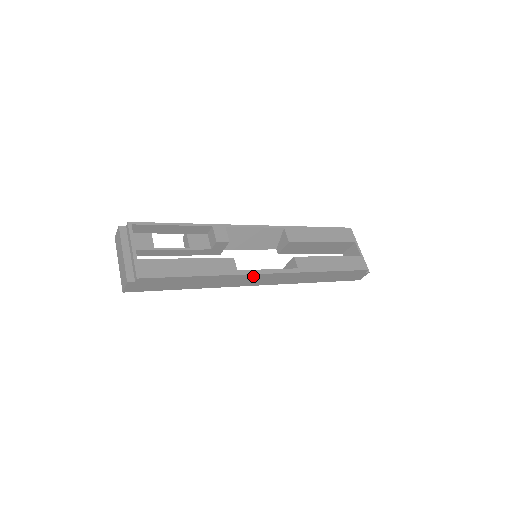
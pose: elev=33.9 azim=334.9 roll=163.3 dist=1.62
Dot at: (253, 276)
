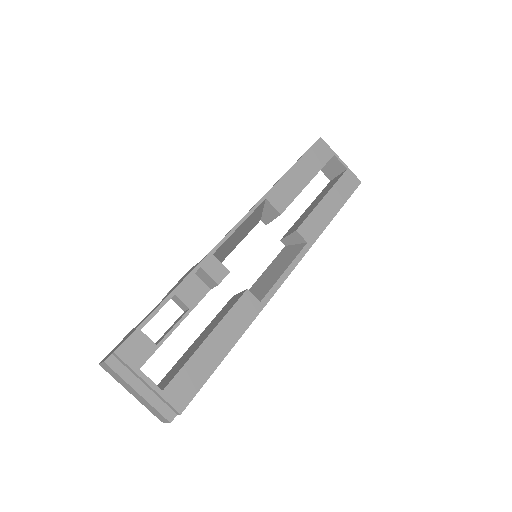
Dot at: (274, 291)
